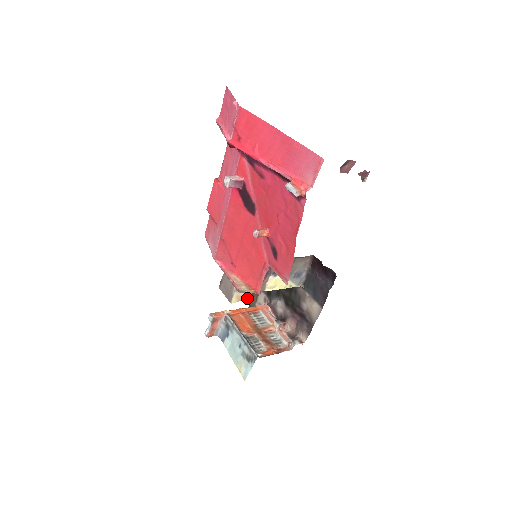
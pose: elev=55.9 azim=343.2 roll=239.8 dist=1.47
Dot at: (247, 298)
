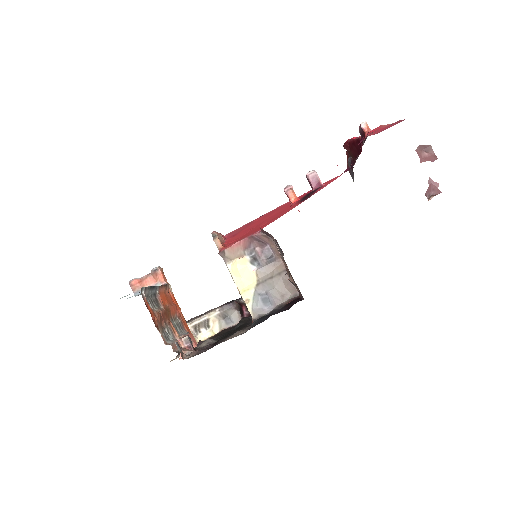
Dot at: occluded
